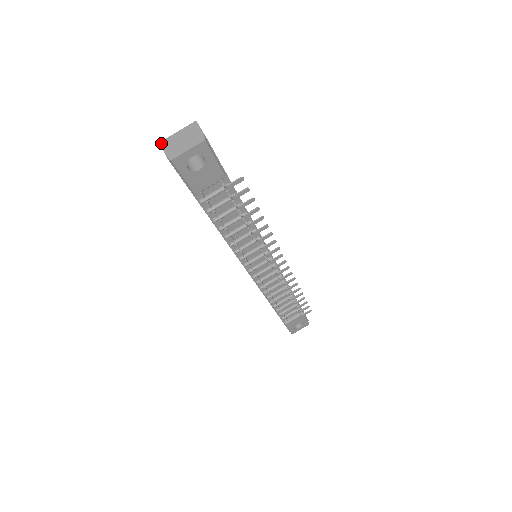
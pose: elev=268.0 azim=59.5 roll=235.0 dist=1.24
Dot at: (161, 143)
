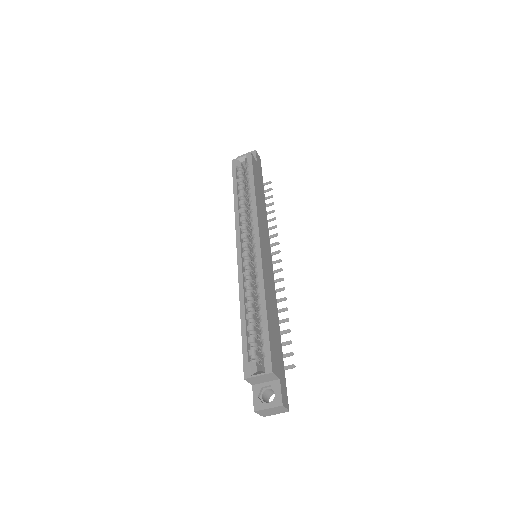
Dot at: (256, 412)
